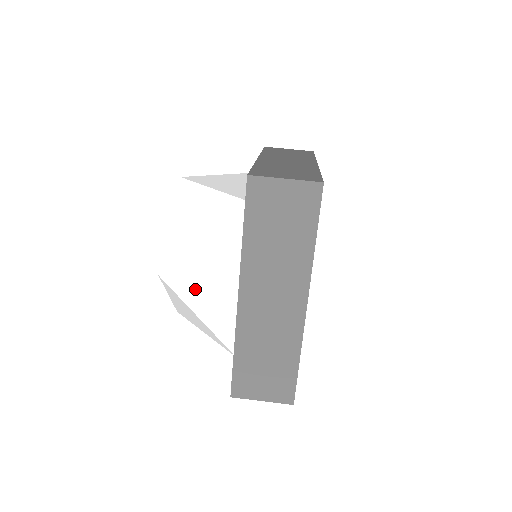
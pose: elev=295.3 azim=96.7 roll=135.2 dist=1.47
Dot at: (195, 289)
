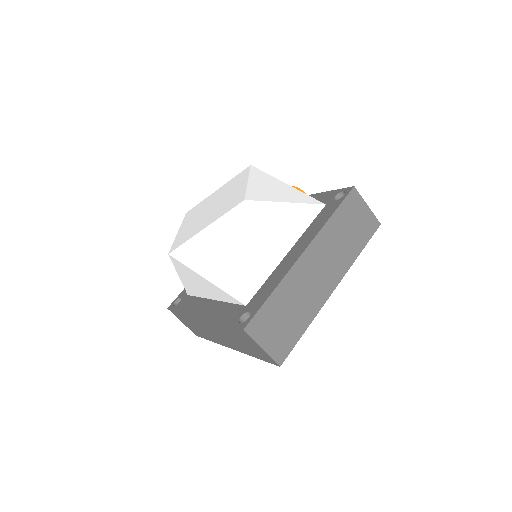
Dot at: (186, 275)
